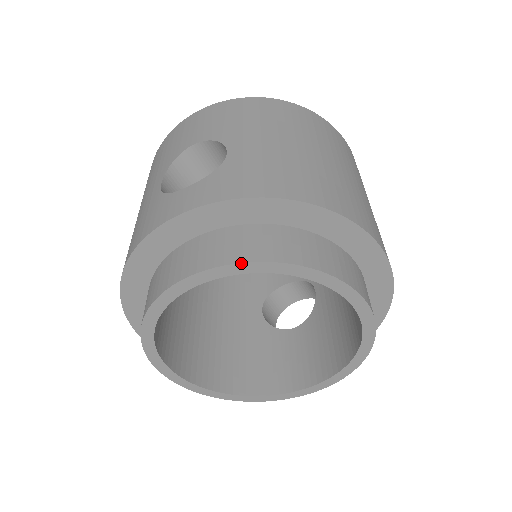
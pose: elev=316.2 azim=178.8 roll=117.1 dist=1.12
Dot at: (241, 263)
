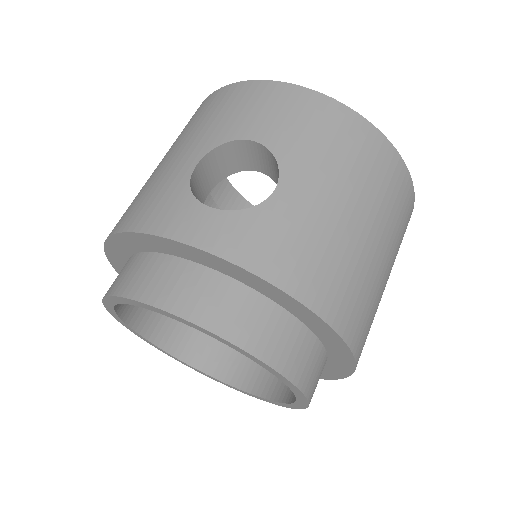
Dot at: (213, 333)
